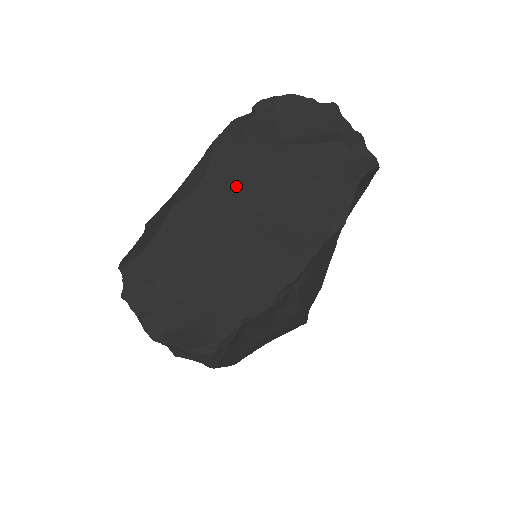
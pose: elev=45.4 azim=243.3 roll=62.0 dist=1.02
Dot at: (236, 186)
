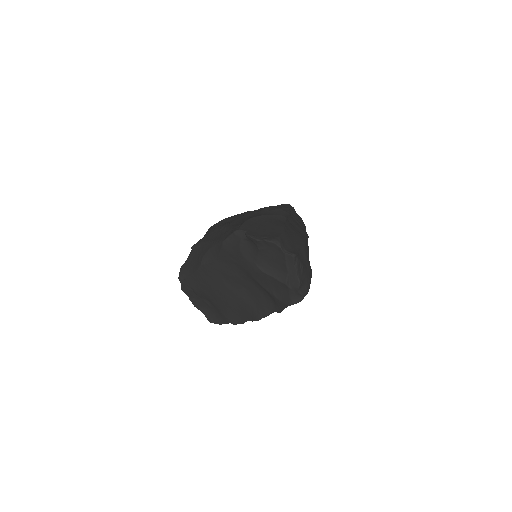
Dot at: (233, 271)
